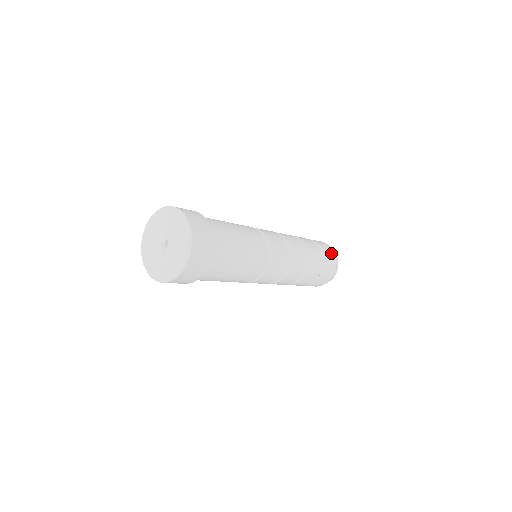
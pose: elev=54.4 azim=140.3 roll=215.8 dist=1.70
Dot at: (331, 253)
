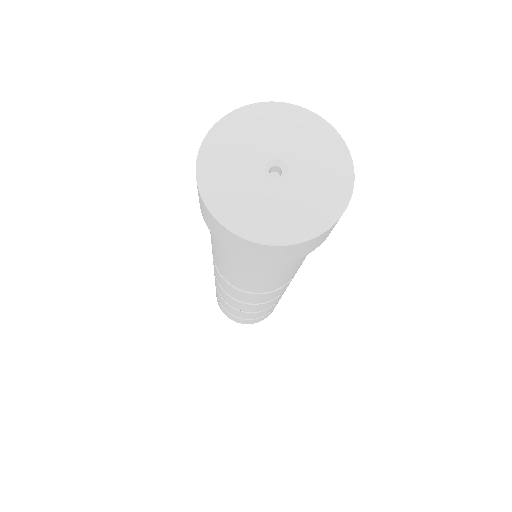
Dot at: occluded
